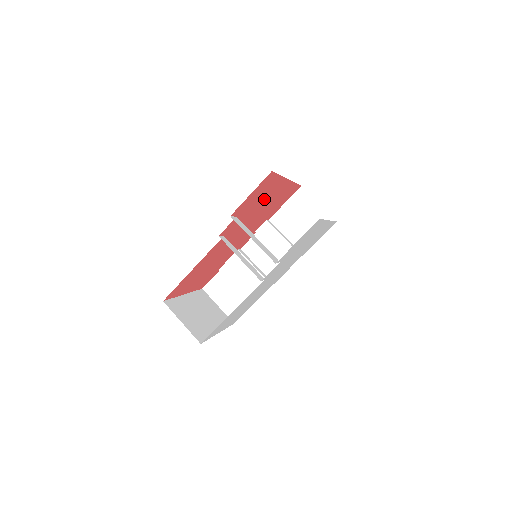
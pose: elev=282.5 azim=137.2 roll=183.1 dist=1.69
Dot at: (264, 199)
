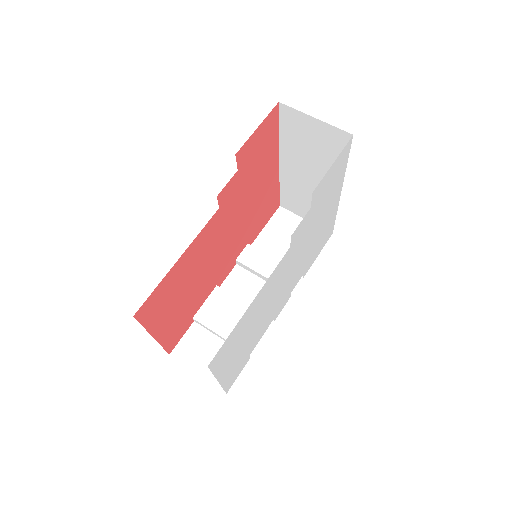
Dot at: (259, 174)
